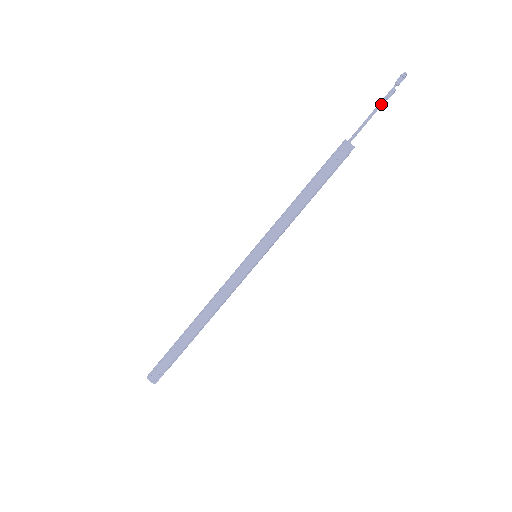
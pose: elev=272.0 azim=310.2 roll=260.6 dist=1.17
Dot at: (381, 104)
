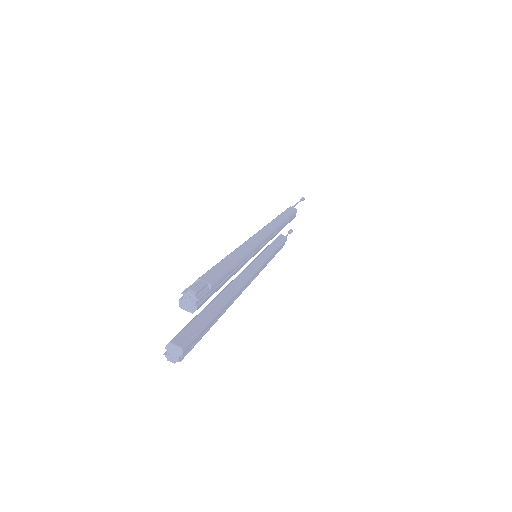
Dot at: (288, 233)
